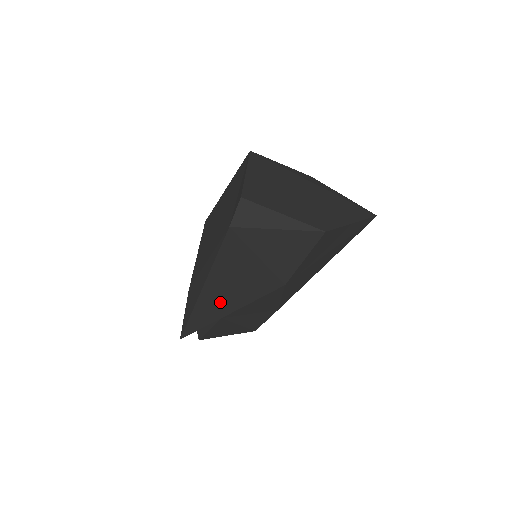
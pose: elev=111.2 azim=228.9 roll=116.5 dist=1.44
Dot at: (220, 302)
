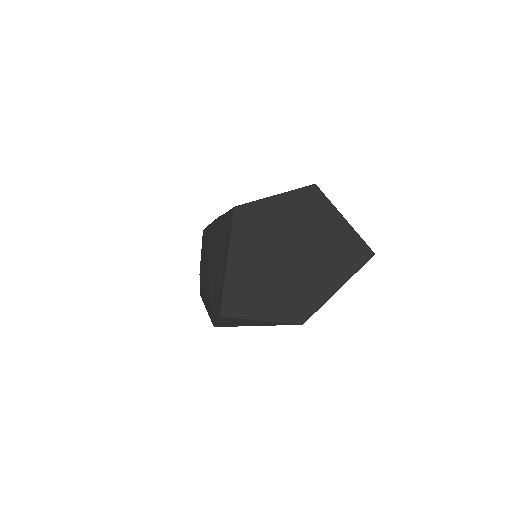
Dot at: occluded
